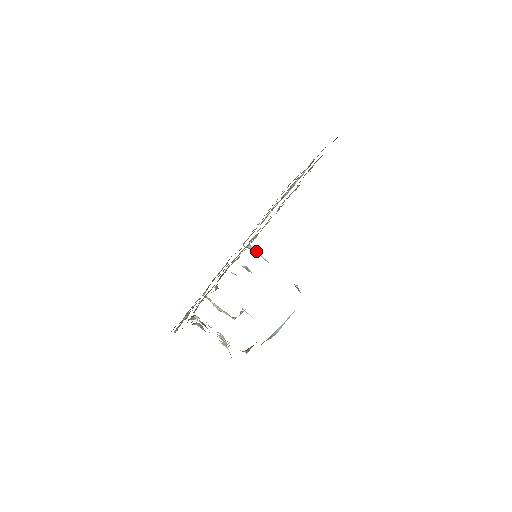
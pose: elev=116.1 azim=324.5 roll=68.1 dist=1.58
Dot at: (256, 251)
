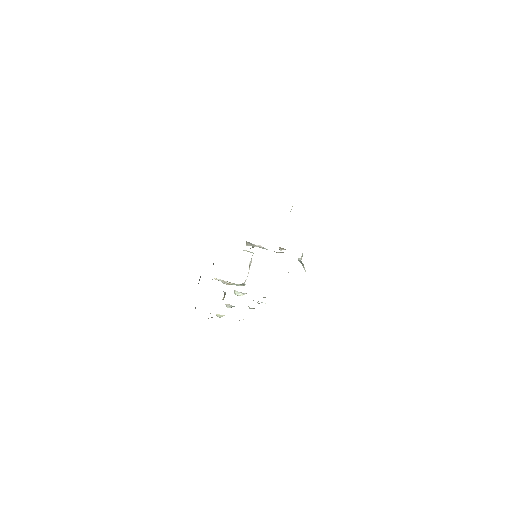
Dot at: (255, 246)
